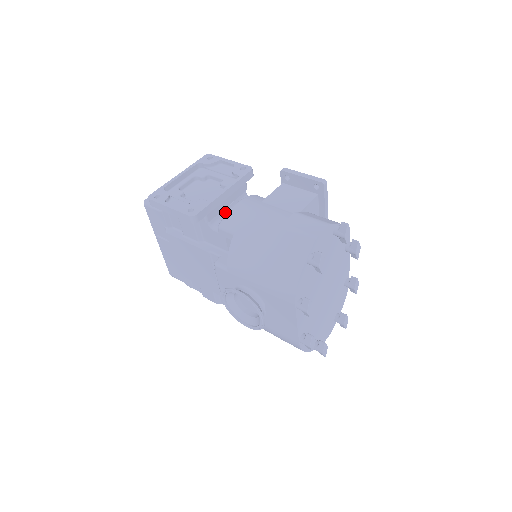
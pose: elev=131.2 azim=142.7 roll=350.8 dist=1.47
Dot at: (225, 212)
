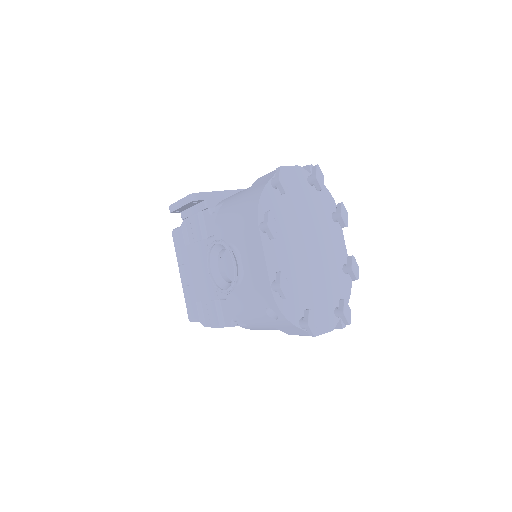
Dot at: occluded
